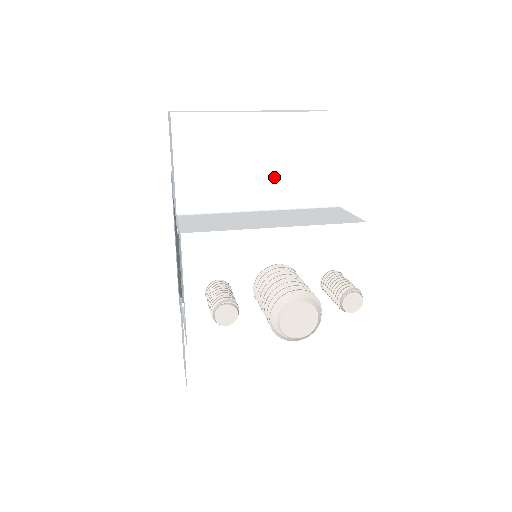
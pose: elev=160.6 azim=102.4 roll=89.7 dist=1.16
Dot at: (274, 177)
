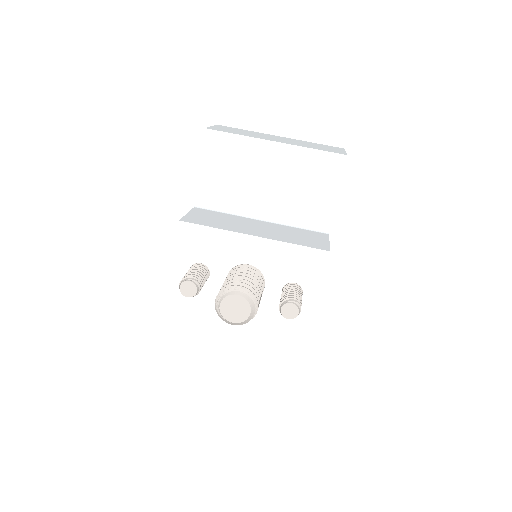
Dot at: (277, 196)
